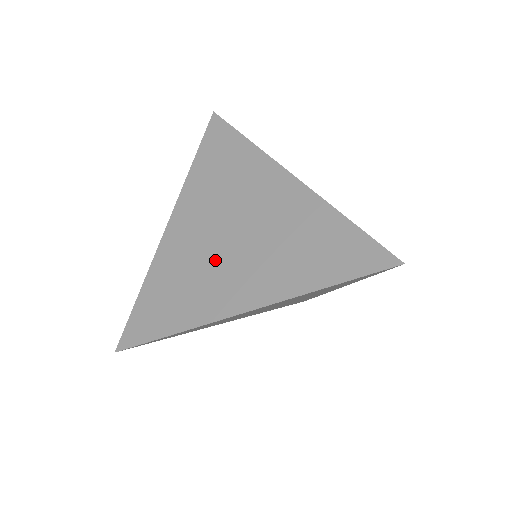
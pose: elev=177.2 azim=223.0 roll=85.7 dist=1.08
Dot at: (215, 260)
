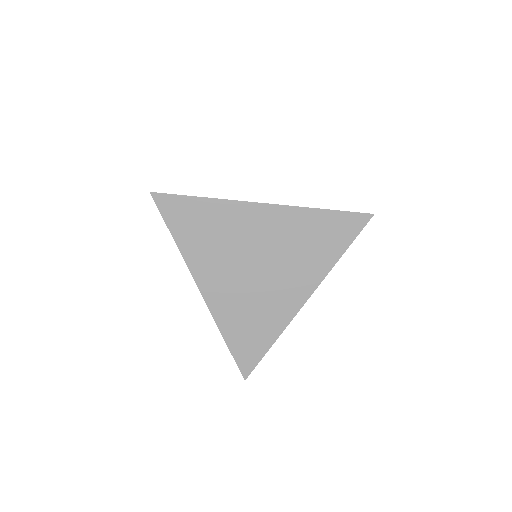
Dot at: occluded
